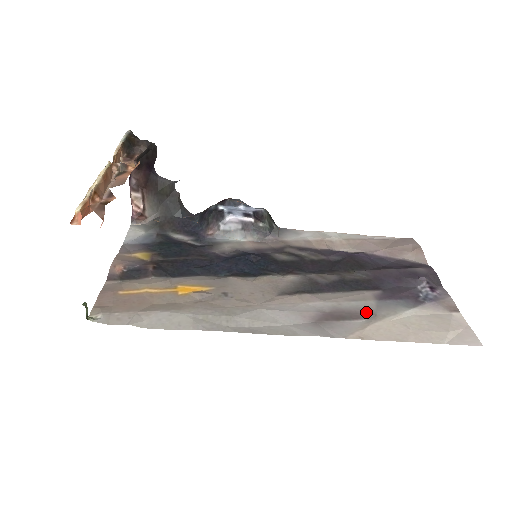
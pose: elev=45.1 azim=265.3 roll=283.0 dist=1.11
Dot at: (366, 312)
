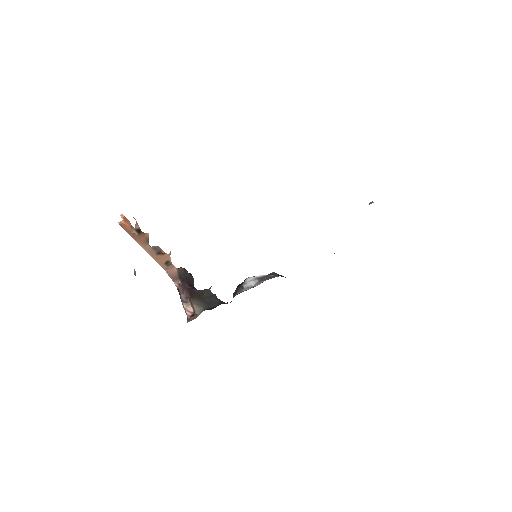
Dot at: occluded
